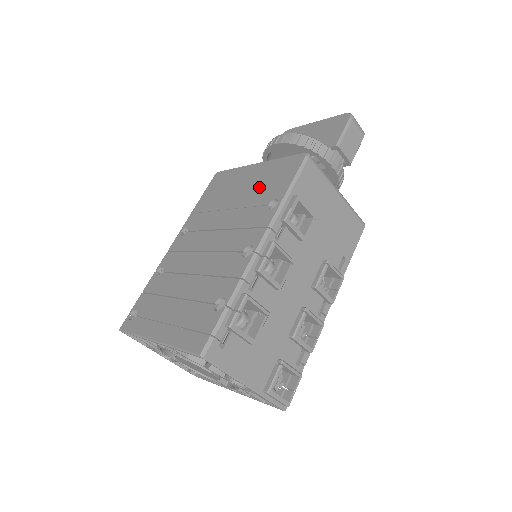
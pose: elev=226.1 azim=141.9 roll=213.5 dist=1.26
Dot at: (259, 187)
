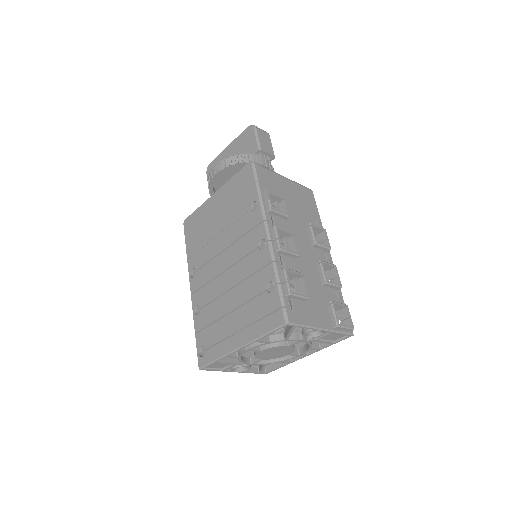
Dot at: (232, 205)
